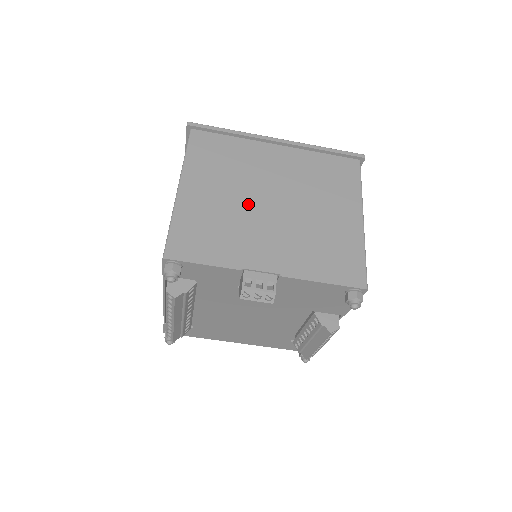
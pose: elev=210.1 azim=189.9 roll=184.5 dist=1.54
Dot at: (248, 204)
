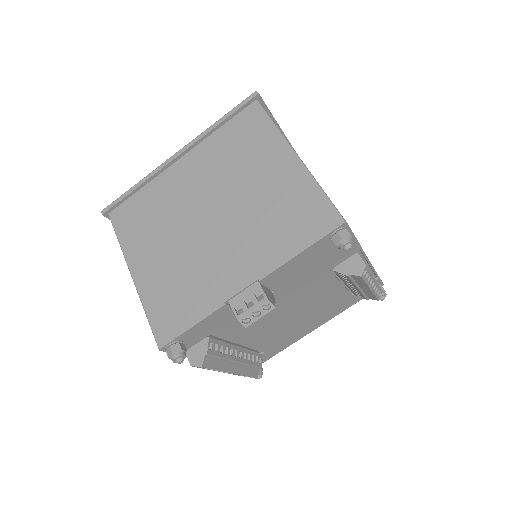
Dot at: (191, 238)
